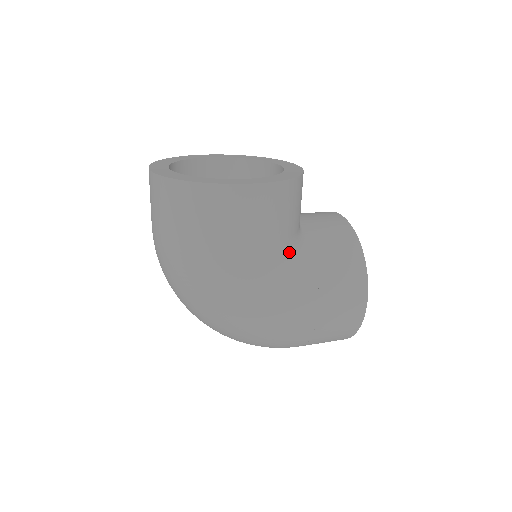
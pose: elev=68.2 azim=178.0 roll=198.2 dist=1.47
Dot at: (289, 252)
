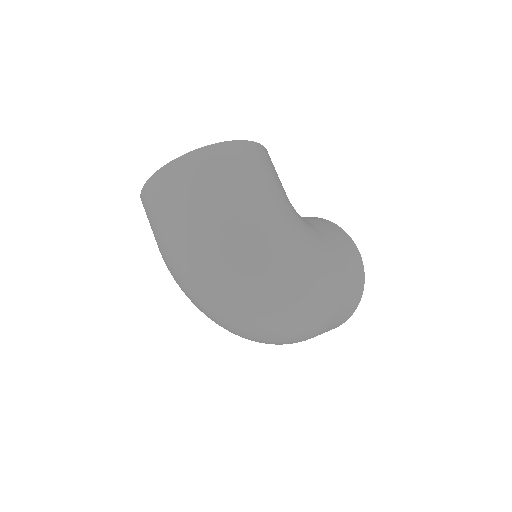
Dot at: occluded
